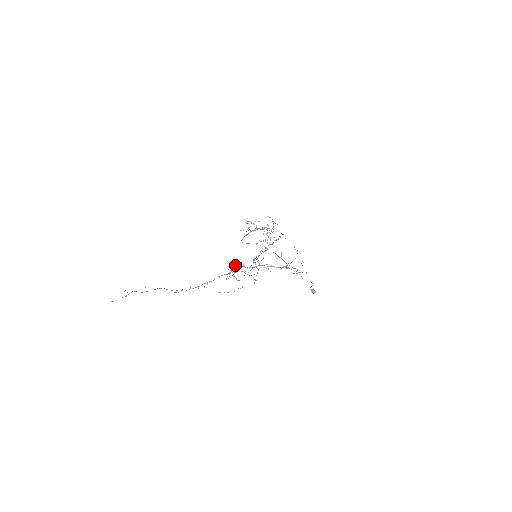
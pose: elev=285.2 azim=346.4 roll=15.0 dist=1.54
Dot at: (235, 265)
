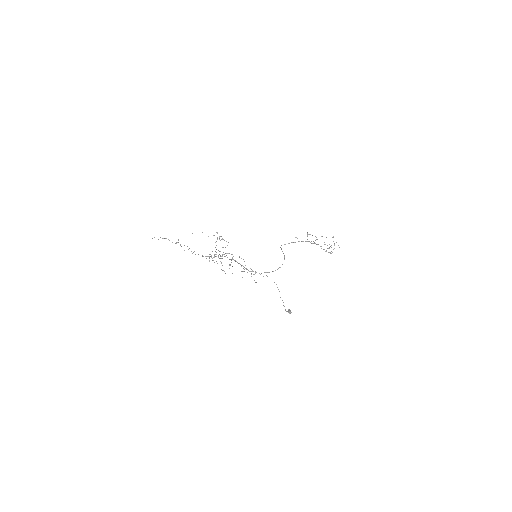
Dot at: occluded
